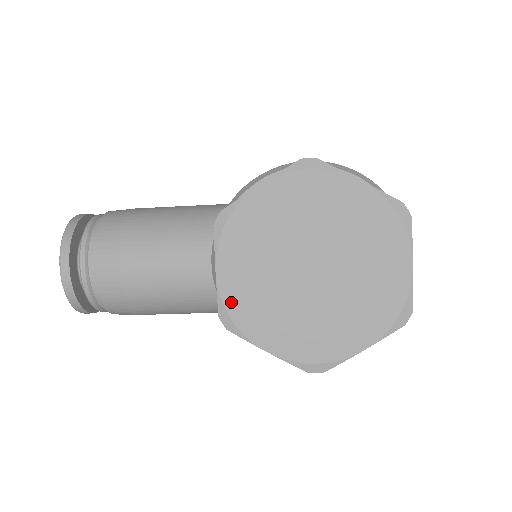
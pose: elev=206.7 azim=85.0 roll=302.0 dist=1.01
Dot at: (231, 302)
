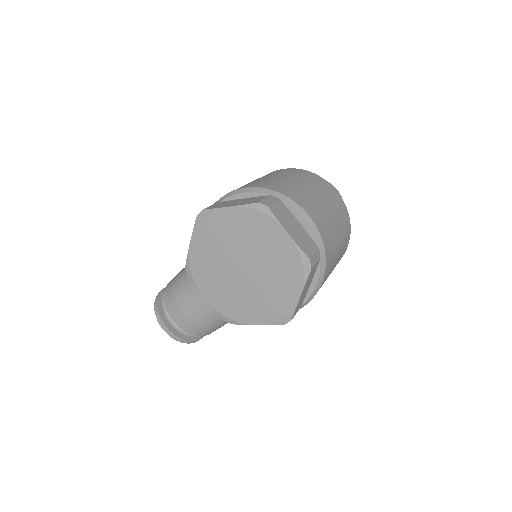
Dot at: (222, 309)
